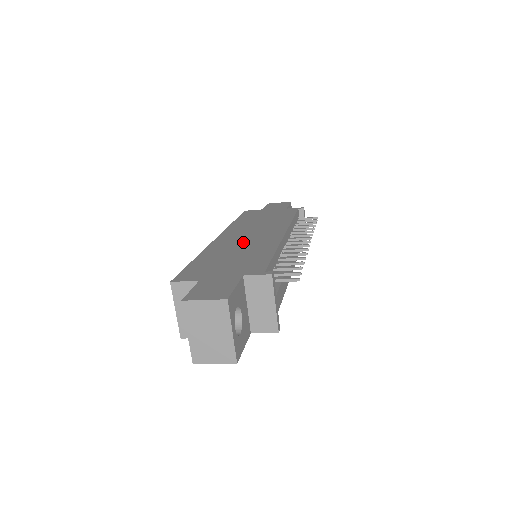
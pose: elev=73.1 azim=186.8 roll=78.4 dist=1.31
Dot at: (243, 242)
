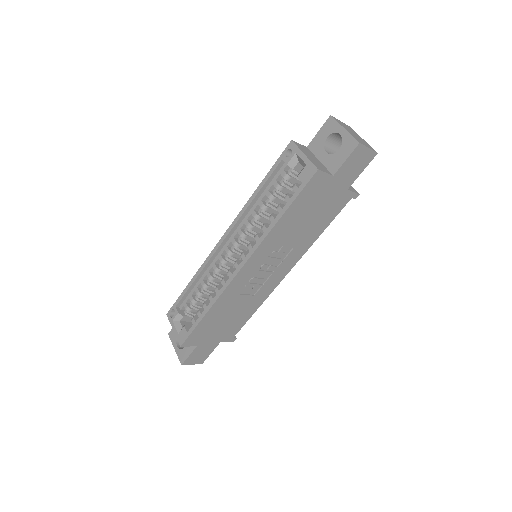
Dot at: occluded
